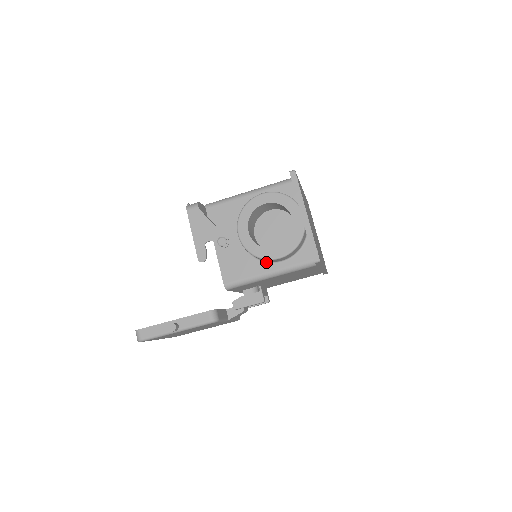
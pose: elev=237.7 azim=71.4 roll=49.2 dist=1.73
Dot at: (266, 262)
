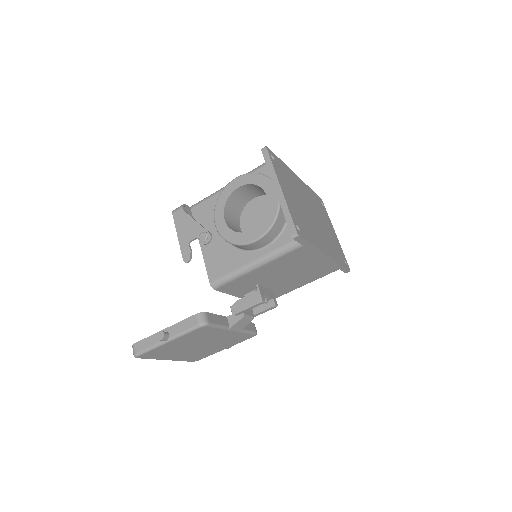
Dot at: (249, 251)
